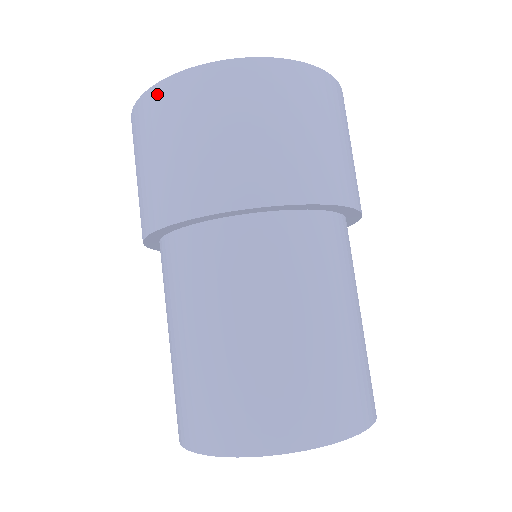
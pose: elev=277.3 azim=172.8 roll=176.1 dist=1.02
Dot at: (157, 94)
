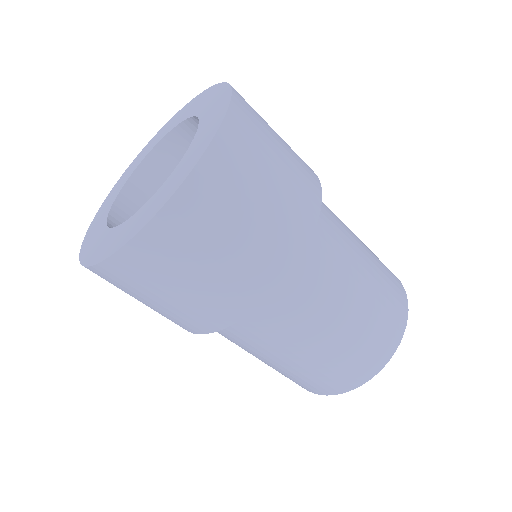
Dot at: occluded
